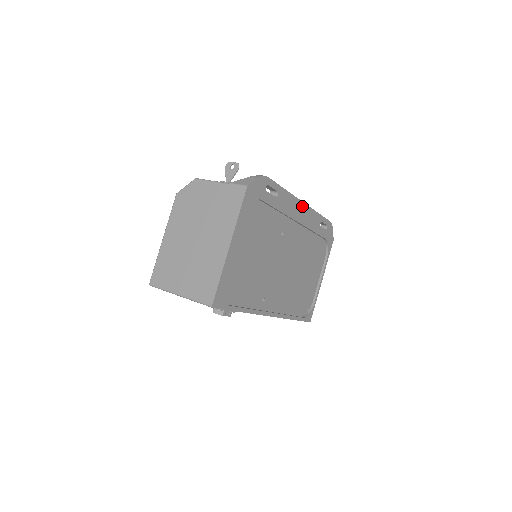
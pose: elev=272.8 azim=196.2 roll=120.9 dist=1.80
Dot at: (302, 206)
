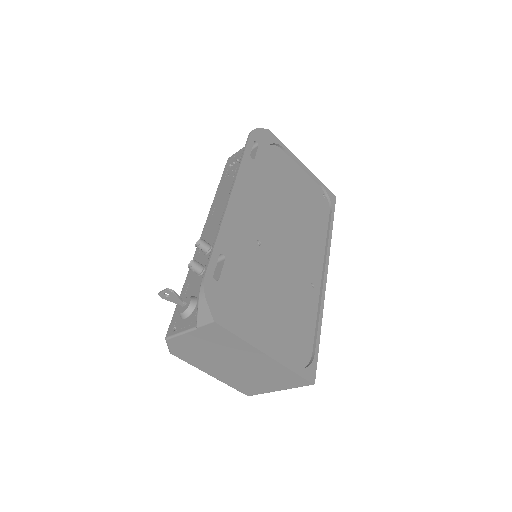
Dot at: (234, 198)
